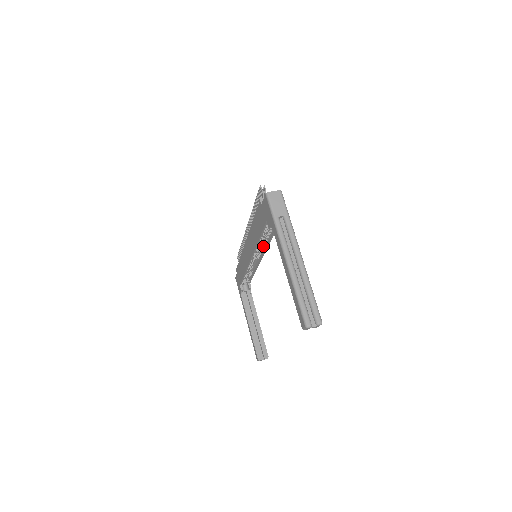
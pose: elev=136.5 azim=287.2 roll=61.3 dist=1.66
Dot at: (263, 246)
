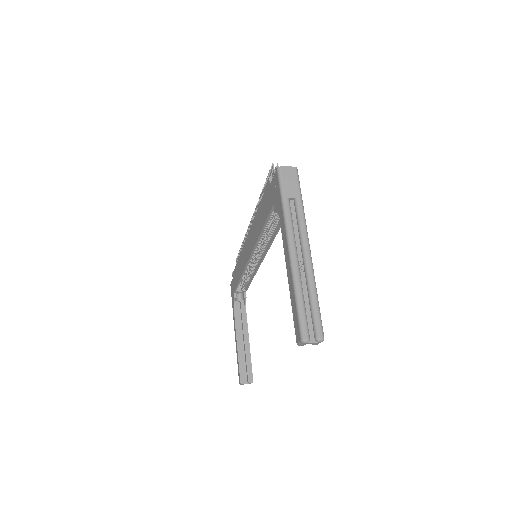
Dot at: (266, 243)
